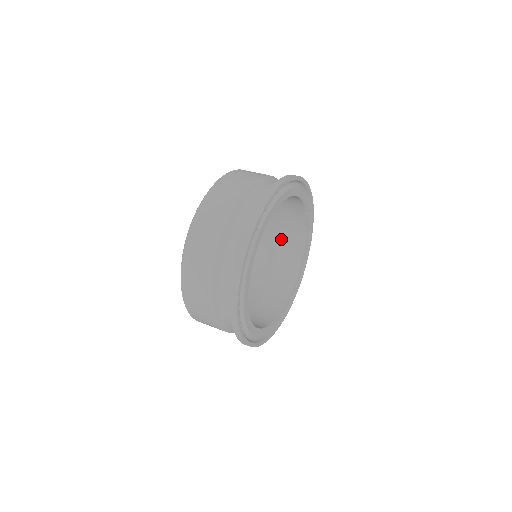
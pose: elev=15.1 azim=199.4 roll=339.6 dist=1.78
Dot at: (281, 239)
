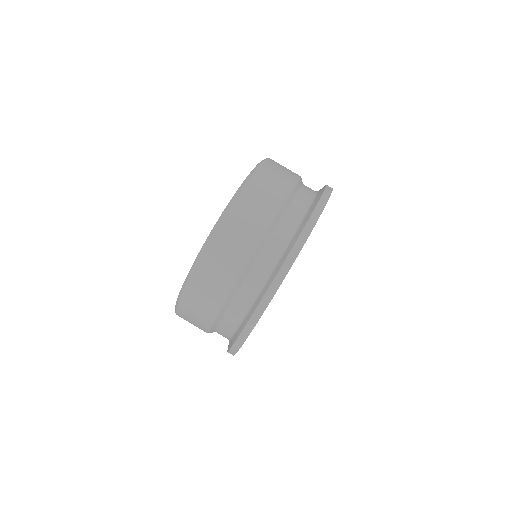
Dot at: occluded
